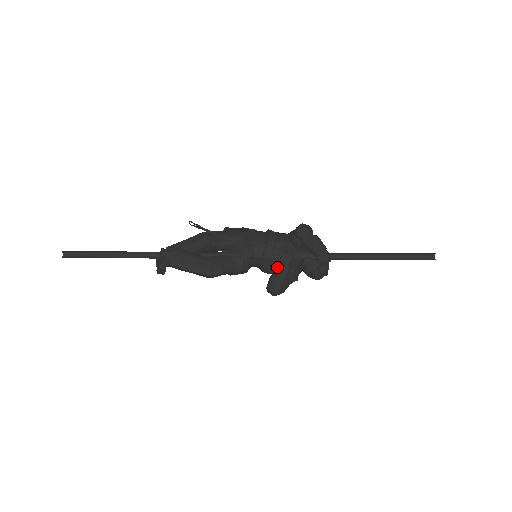
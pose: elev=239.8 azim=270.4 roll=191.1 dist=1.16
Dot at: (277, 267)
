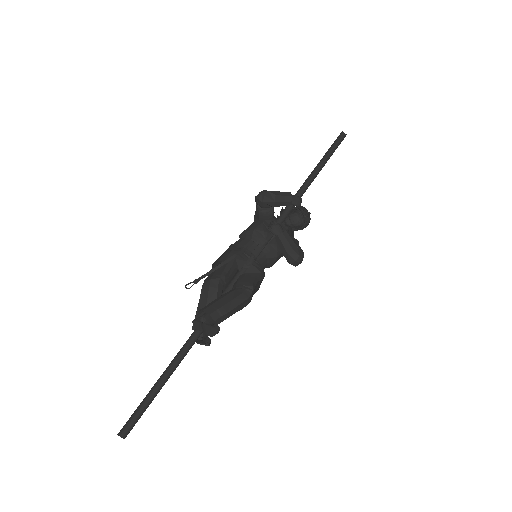
Dot at: (279, 241)
